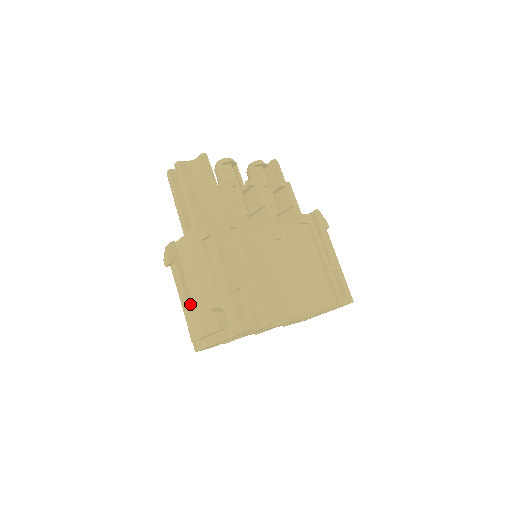
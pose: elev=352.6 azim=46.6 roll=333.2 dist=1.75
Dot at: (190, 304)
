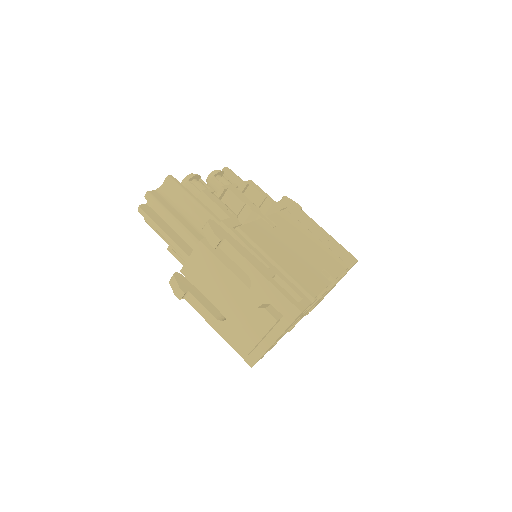
Dot at: (225, 322)
